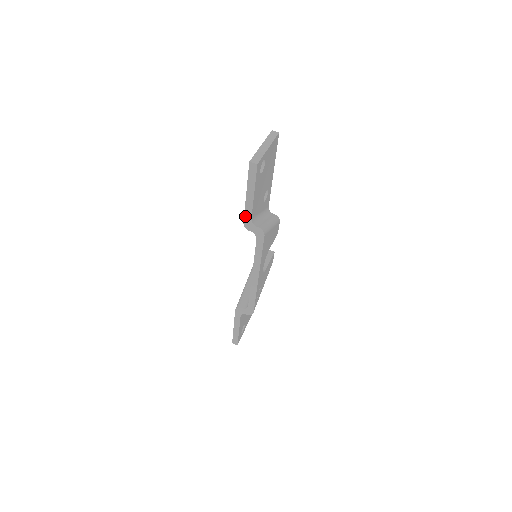
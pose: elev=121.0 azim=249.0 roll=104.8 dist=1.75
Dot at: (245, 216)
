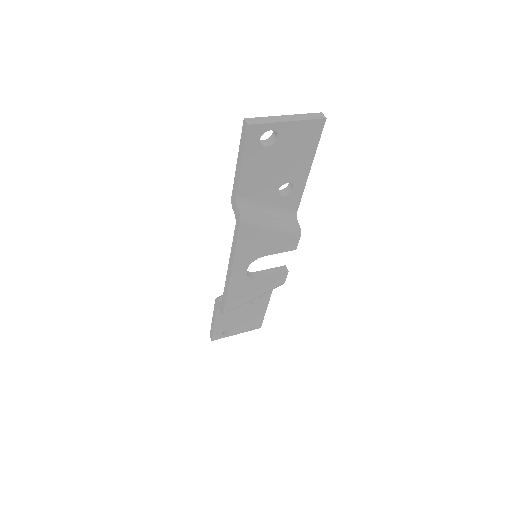
Dot at: (233, 189)
